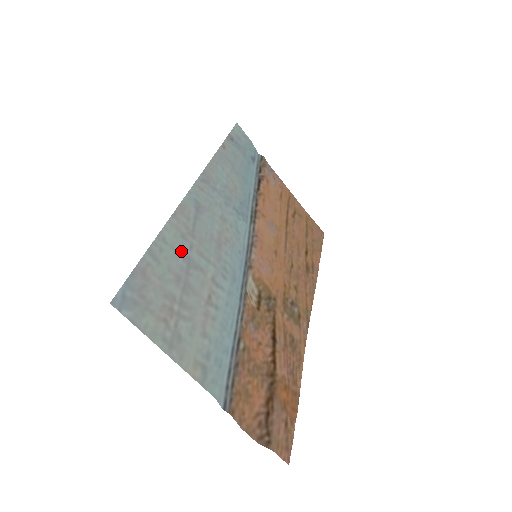
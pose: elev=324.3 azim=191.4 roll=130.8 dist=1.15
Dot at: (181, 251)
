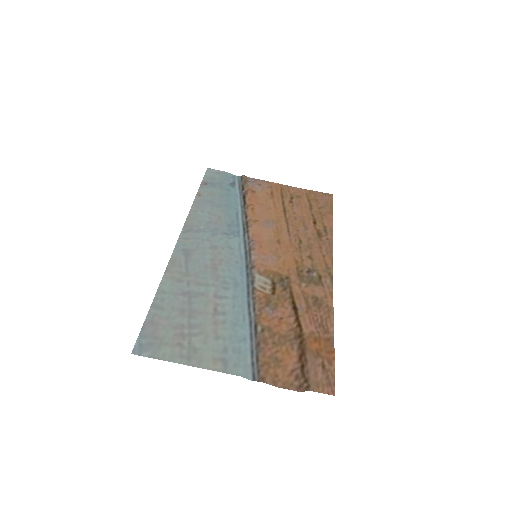
Dot at: (180, 291)
